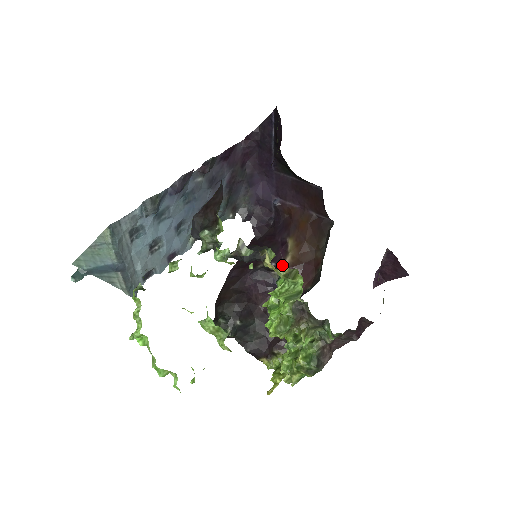
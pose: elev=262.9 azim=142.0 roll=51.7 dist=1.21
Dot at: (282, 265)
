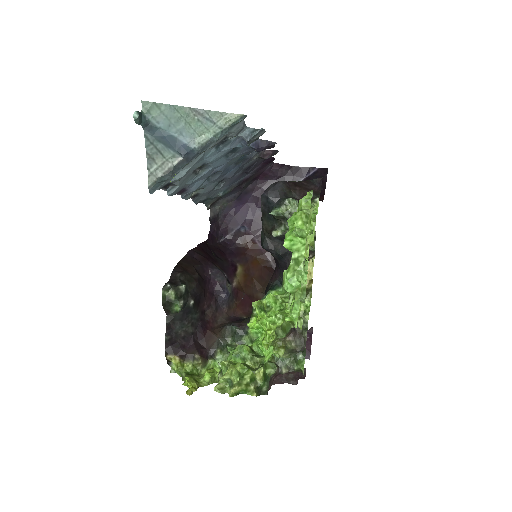
Dot at: (312, 279)
